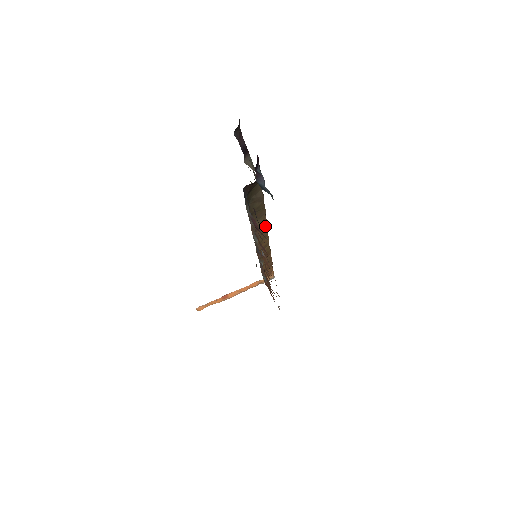
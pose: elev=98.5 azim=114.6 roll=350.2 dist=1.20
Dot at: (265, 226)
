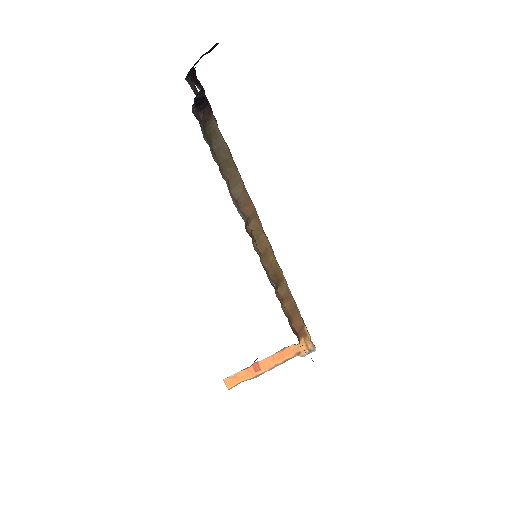
Dot at: (251, 206)
